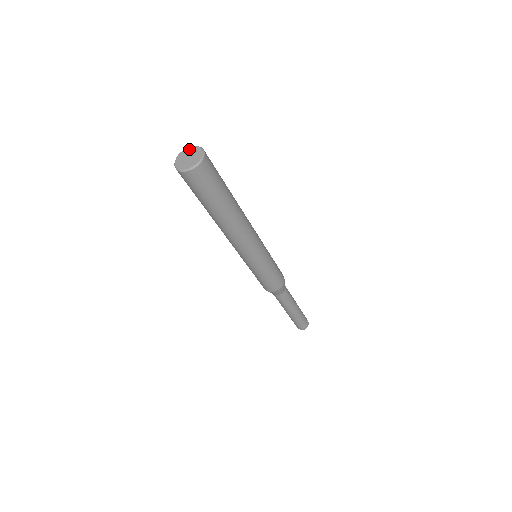
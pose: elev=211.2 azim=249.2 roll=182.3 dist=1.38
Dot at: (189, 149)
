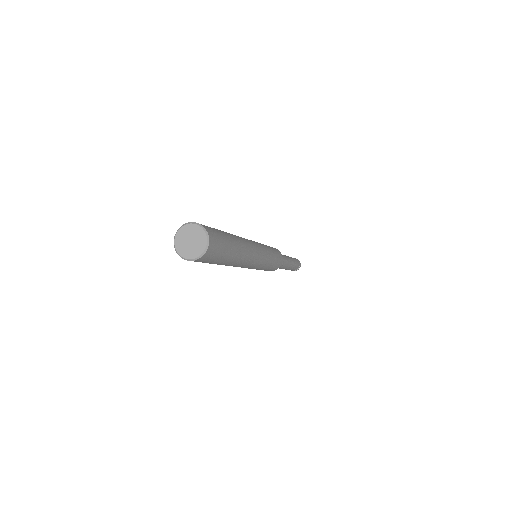
Dot at: (189, 227)
